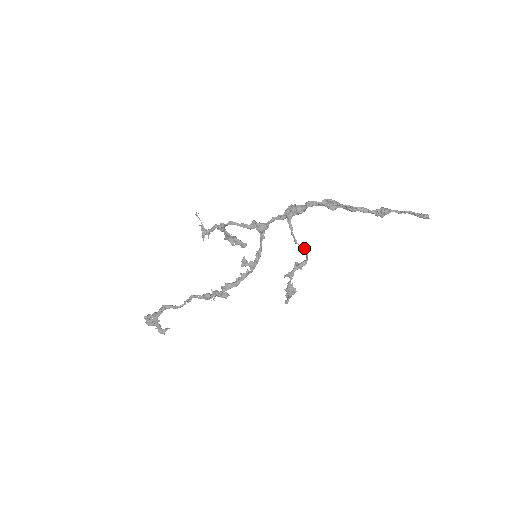
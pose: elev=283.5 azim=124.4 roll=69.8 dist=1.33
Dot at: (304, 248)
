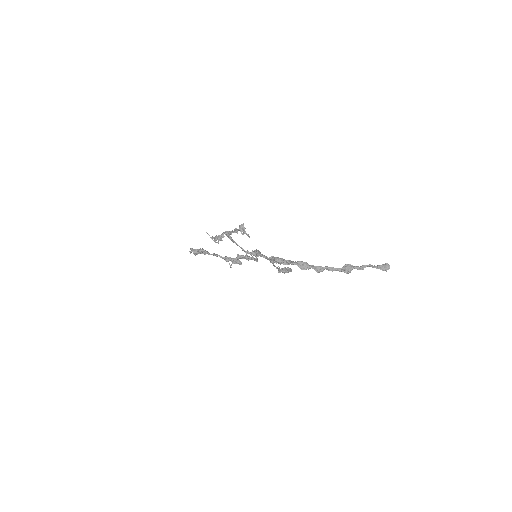
Dot at: occluded
